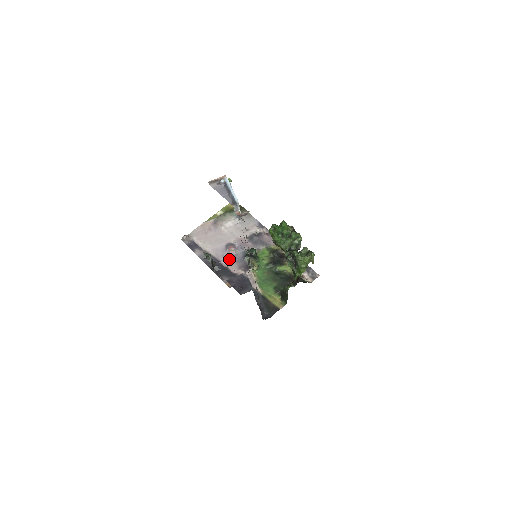
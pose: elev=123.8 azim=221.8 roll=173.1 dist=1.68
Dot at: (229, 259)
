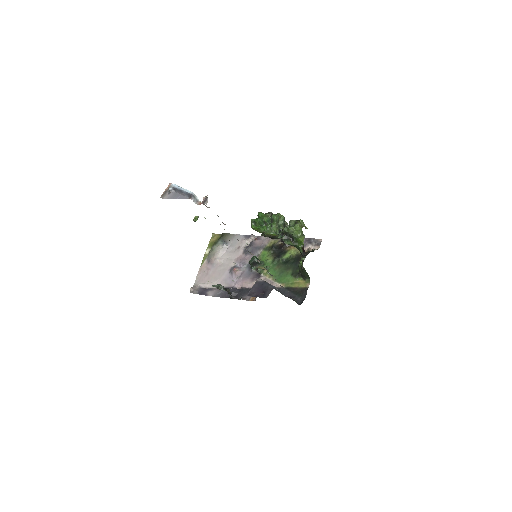
Dot at: (239, 280)
